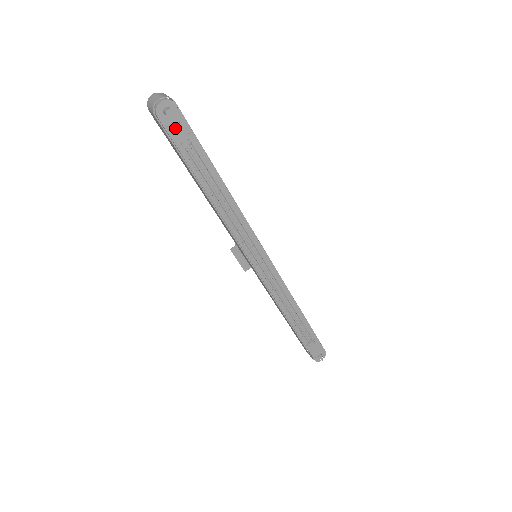
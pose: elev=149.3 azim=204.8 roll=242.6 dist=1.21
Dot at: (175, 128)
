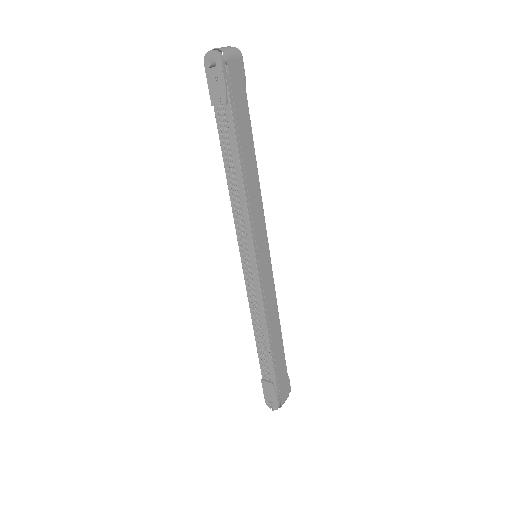
Dot at: (214, 82)
